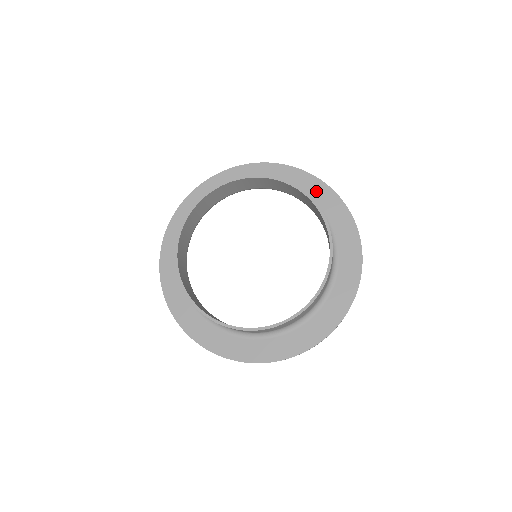
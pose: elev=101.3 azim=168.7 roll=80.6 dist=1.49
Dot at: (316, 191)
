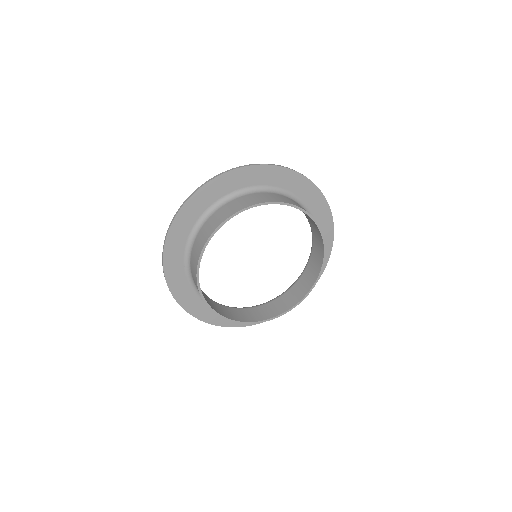
Dot at: (280, 178)
